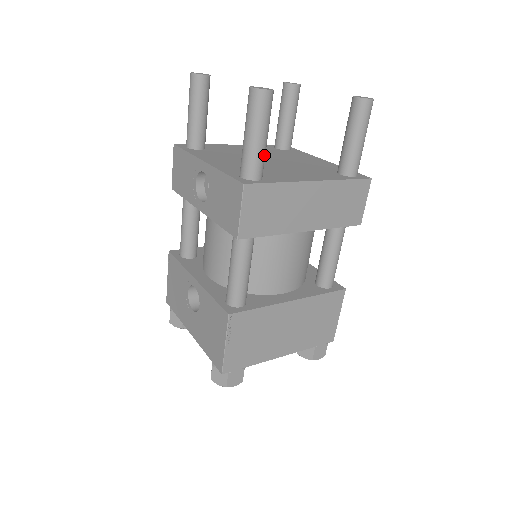
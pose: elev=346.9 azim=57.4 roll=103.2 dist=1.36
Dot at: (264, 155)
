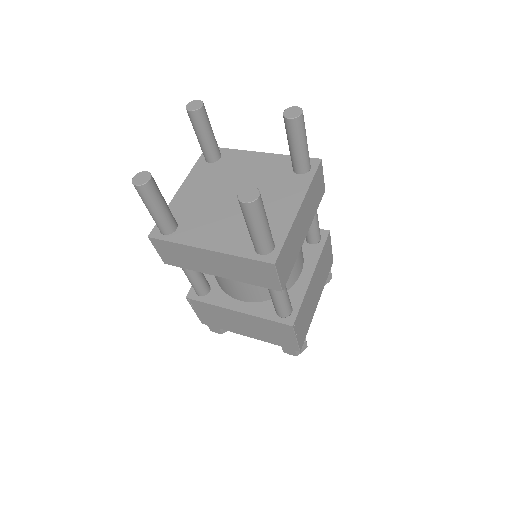
Dot at: (162, 221)
